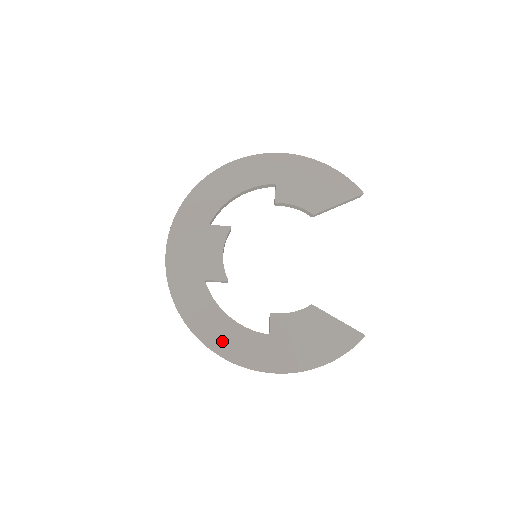
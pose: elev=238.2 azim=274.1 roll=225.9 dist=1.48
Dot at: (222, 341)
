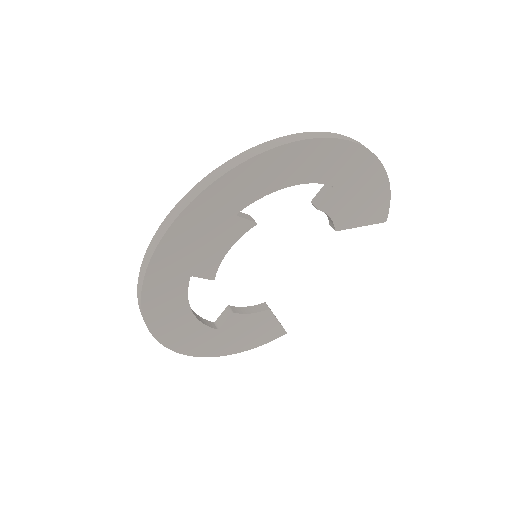
Dot at: (172, 333)
